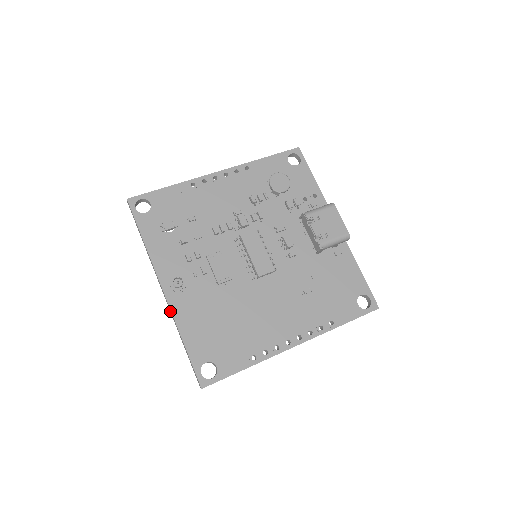
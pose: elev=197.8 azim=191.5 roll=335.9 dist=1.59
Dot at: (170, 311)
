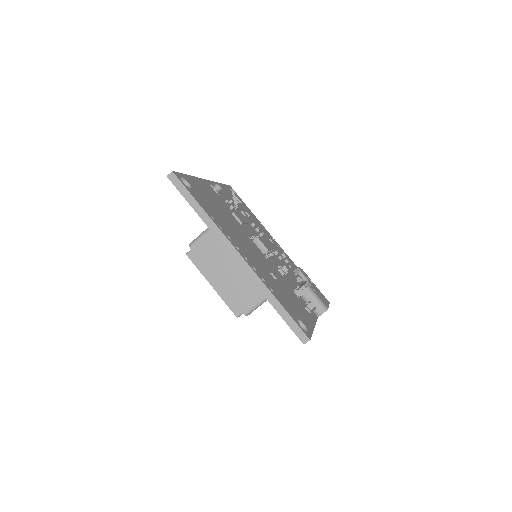
Dot at: occluded
